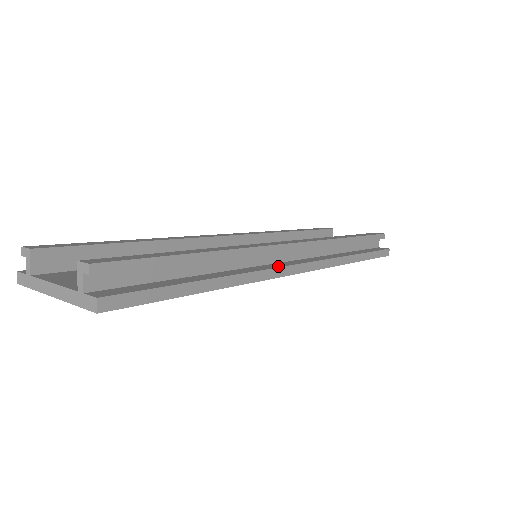
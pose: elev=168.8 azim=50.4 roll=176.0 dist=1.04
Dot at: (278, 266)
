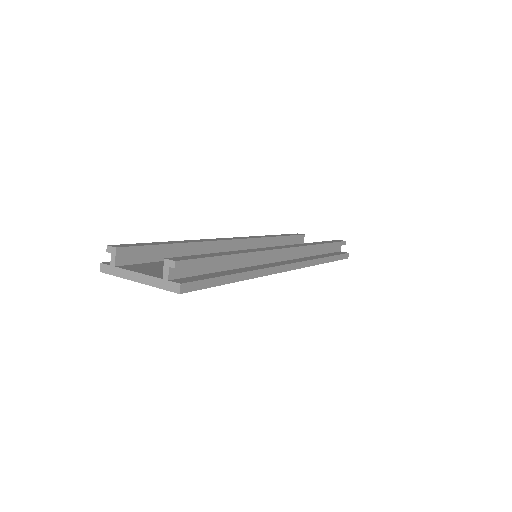
Dot at: (278, 265)
